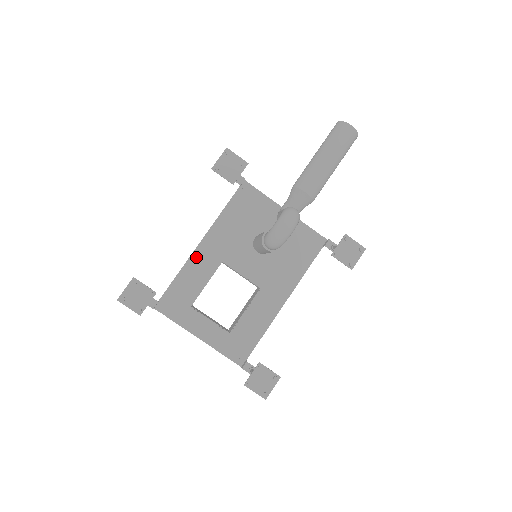
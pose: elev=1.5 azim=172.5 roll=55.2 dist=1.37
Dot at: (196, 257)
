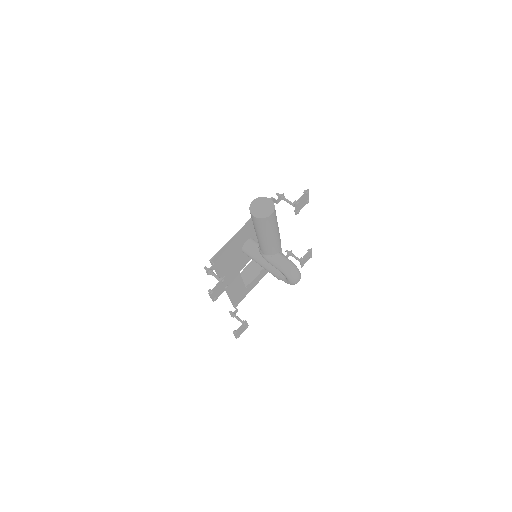
Dot at: (229, 289)
